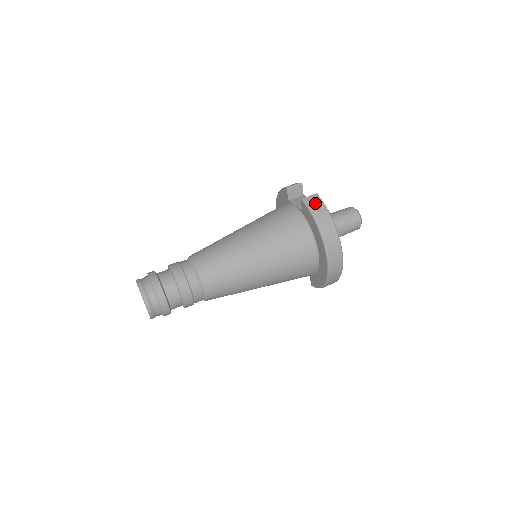
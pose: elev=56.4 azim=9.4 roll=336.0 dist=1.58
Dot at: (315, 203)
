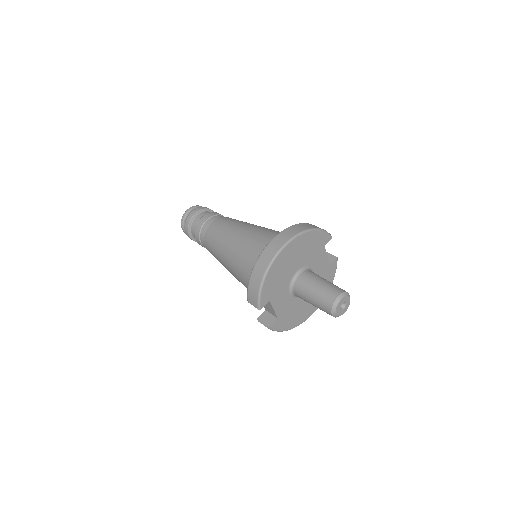
Dot at: occluded
